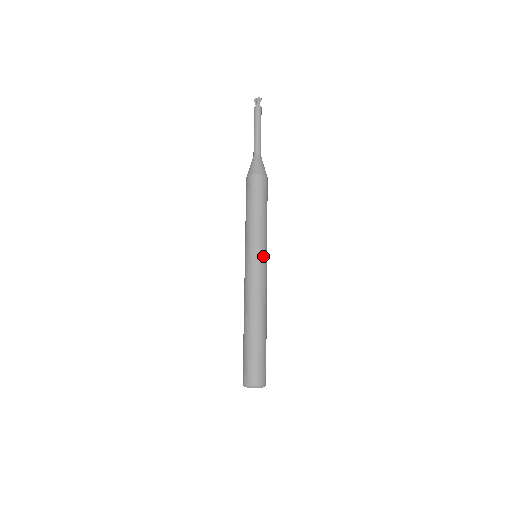
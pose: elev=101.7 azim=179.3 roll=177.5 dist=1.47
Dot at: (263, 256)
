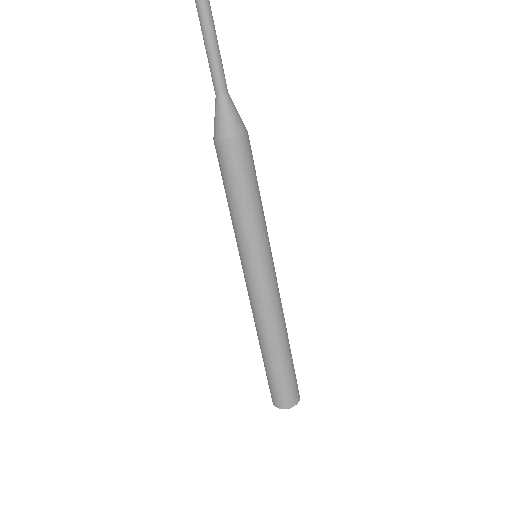
Dot at: (254, 265)
